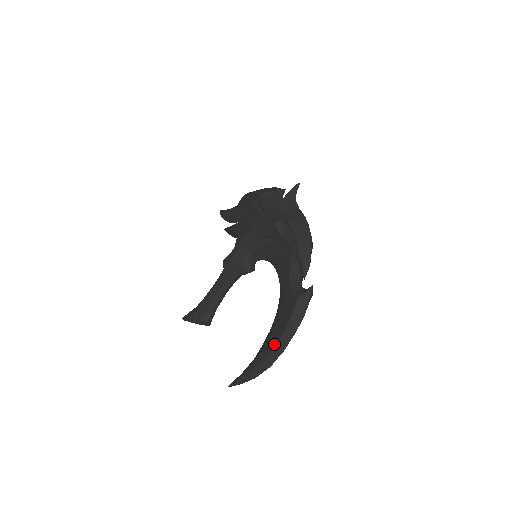
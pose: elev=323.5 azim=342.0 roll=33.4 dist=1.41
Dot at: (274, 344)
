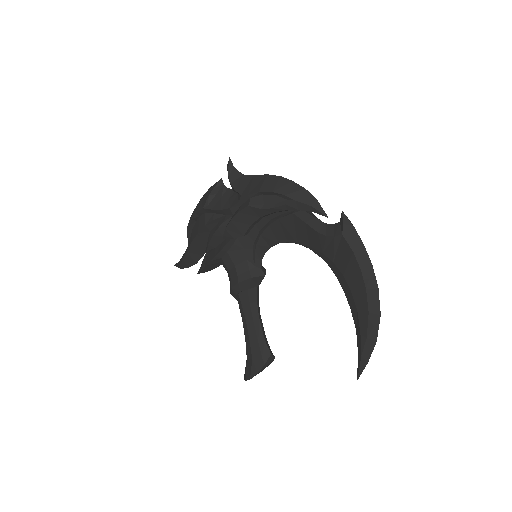
Dot at: (364, 294)
